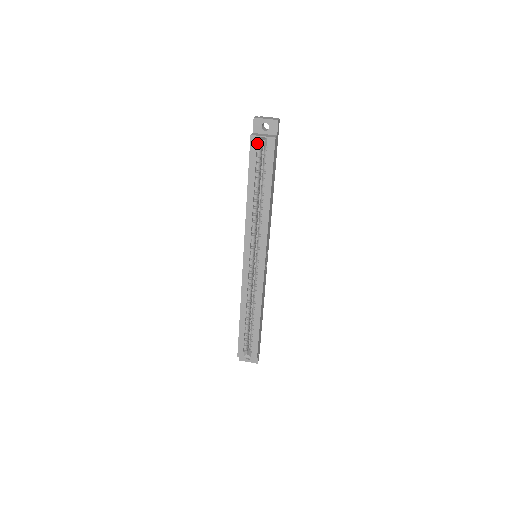
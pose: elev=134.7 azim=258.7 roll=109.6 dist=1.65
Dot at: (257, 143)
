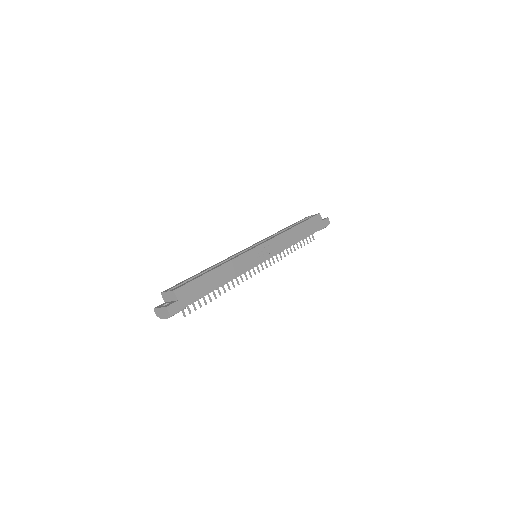
Dot at: (308, 217)
